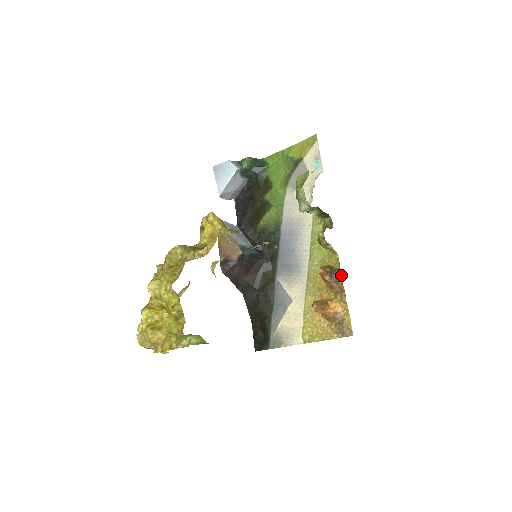
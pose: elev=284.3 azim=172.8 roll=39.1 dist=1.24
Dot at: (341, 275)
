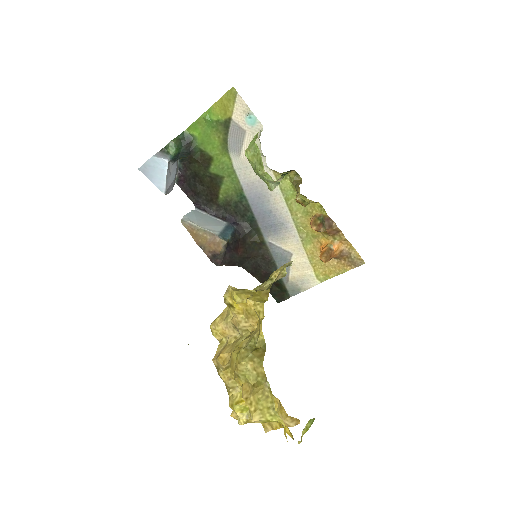
Dot at: (331, 219)
